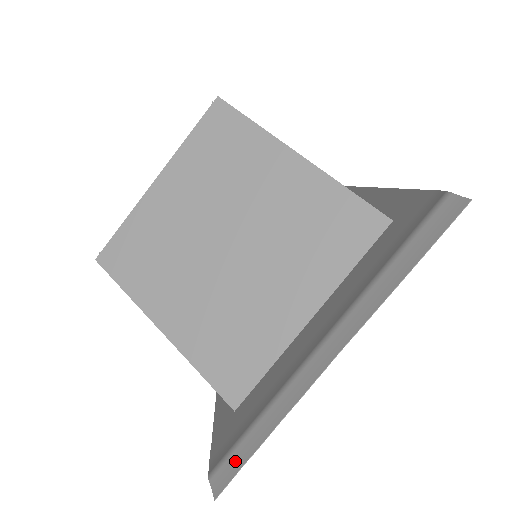
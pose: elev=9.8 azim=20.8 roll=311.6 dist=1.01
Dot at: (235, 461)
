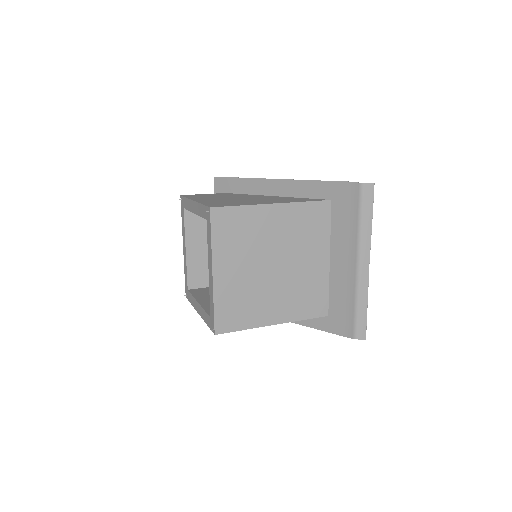
Dot at: (361, 325)
